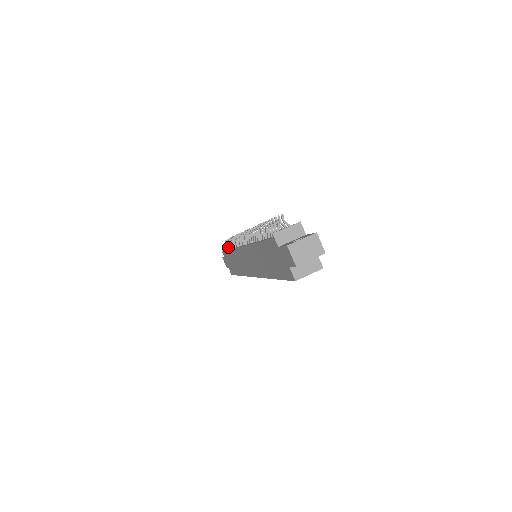
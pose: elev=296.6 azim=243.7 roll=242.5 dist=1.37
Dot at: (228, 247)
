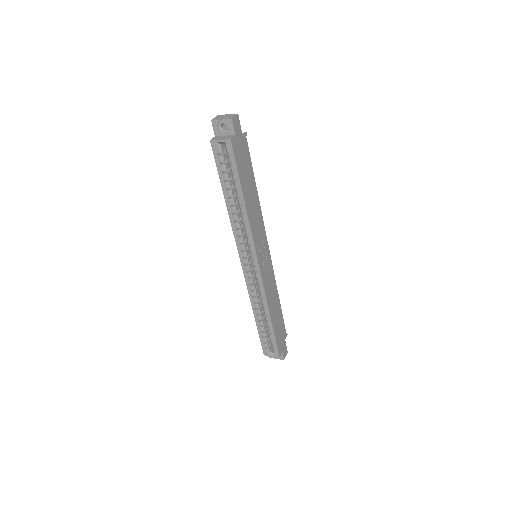
Dot at: occluded
